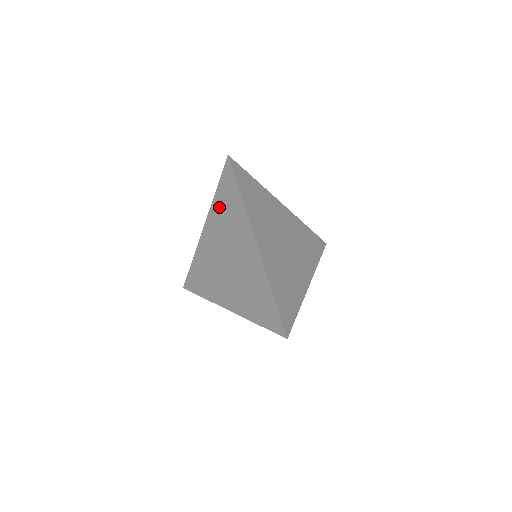
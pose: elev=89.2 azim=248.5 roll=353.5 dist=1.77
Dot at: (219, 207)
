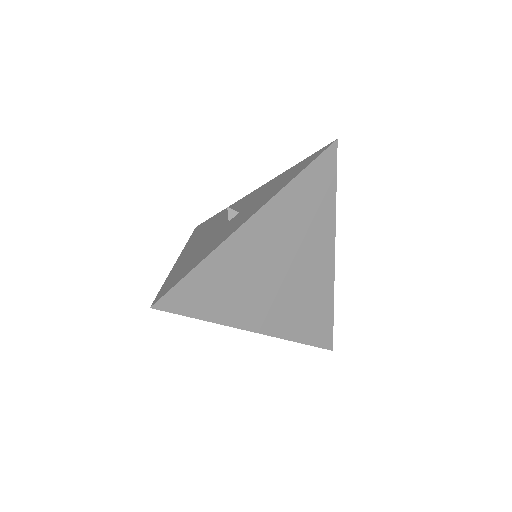
Dot at: occluded
